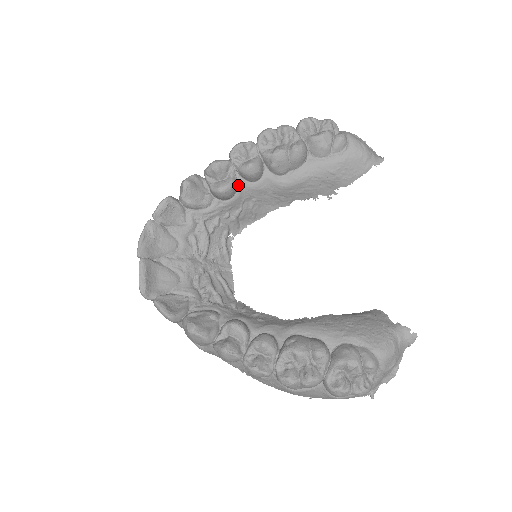
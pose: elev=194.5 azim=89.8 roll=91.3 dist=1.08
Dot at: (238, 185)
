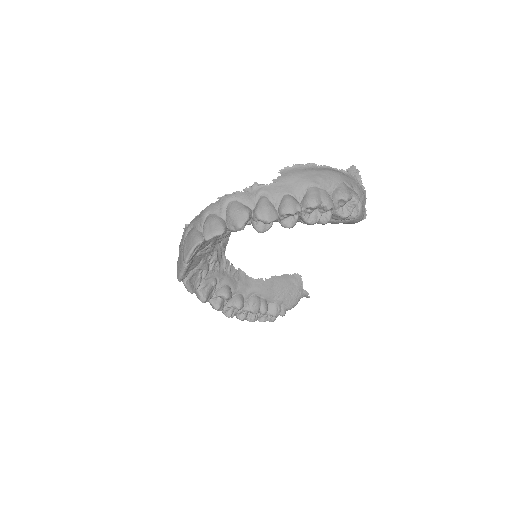
Dot at: occluded
